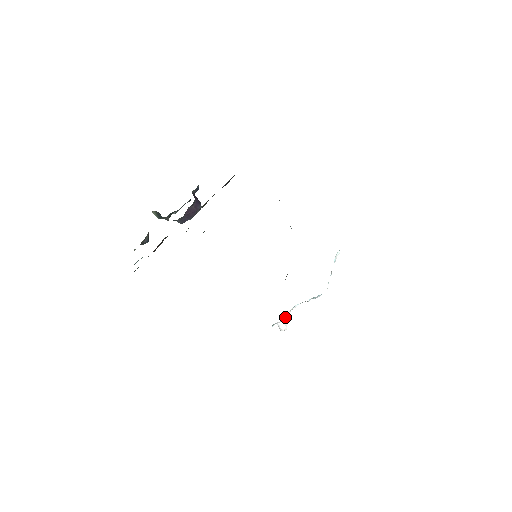
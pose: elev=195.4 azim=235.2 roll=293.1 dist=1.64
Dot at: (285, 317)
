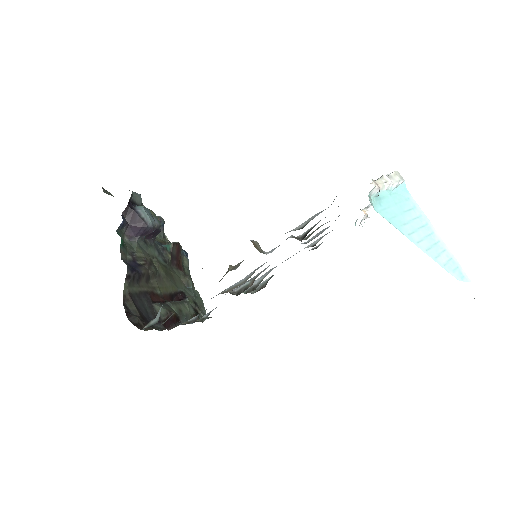
Dot at: occluded
